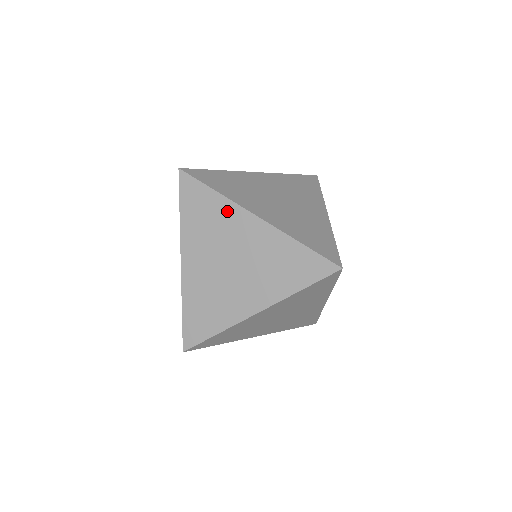
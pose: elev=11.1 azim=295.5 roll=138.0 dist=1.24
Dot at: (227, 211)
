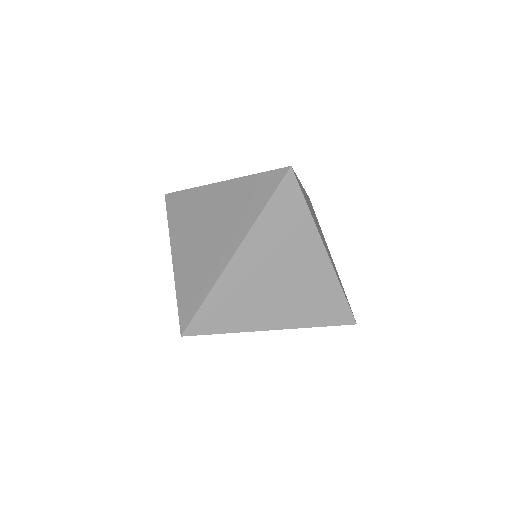
Dot at: (307, 233)
